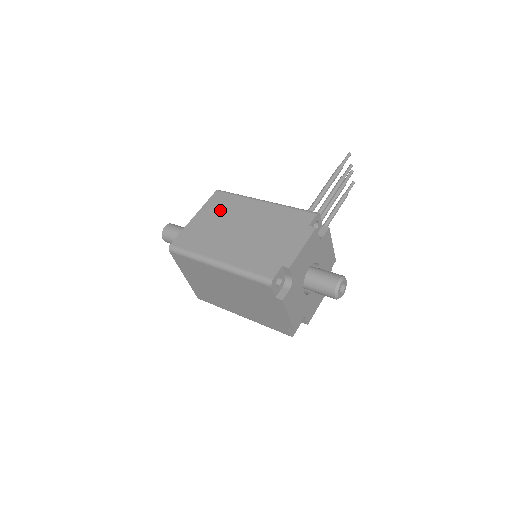
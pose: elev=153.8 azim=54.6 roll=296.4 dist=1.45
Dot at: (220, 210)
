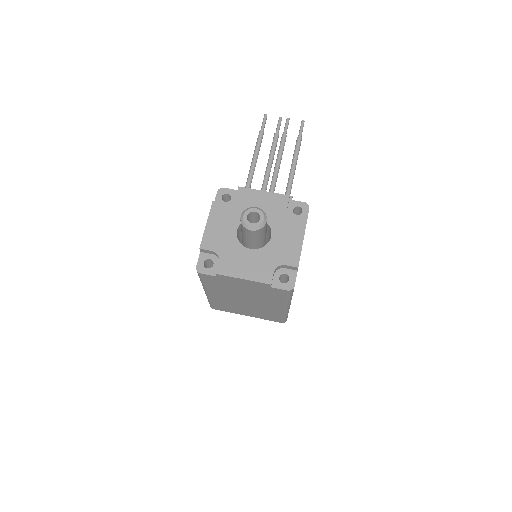
Dot at: occluded
